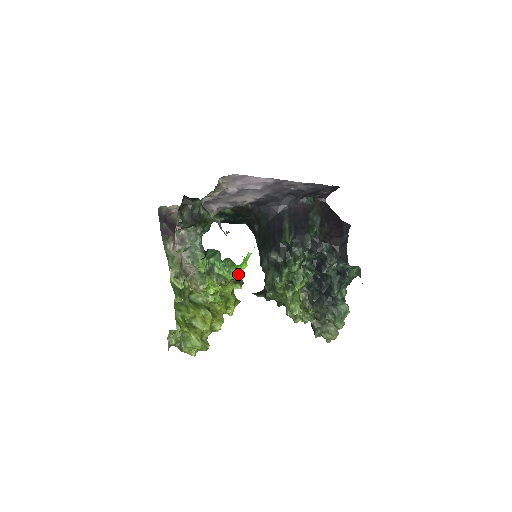
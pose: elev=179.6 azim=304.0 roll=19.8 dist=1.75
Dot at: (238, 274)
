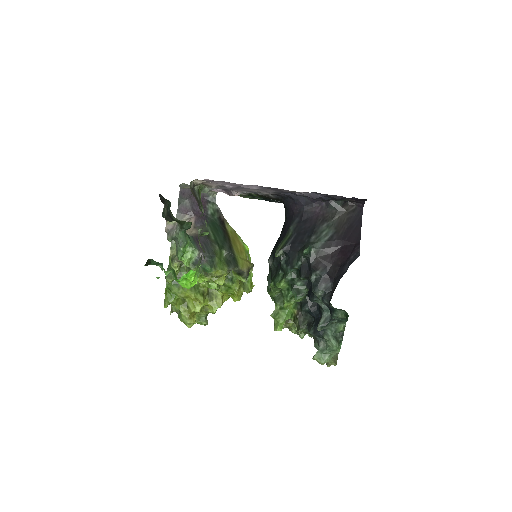
Dot at: (185, 285)
